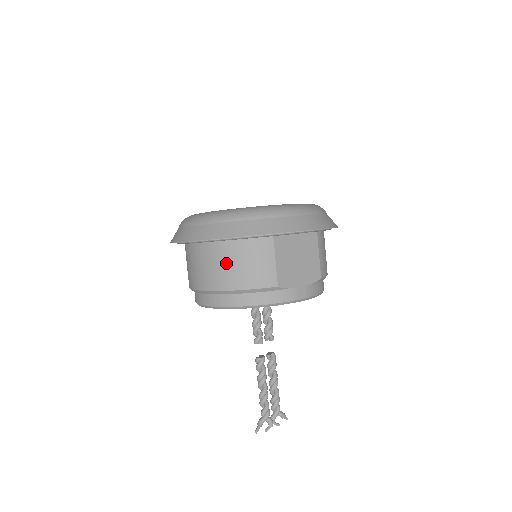
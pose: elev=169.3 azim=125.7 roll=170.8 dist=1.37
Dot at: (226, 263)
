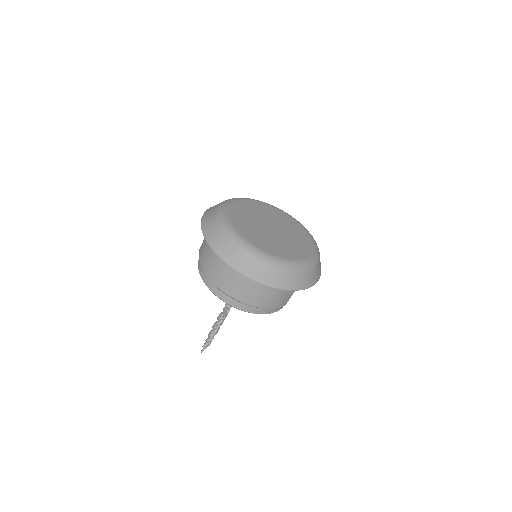
Dot at: (268, 294)
